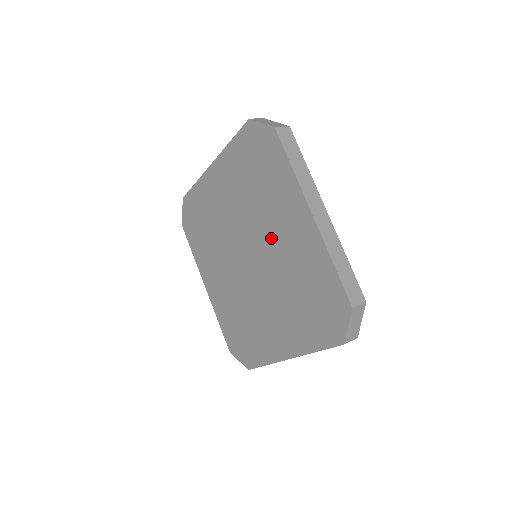
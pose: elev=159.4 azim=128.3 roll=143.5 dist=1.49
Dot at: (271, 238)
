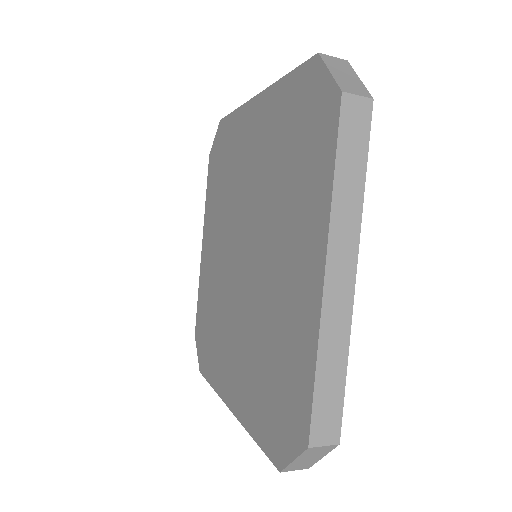
Dot at: (271, 255)
